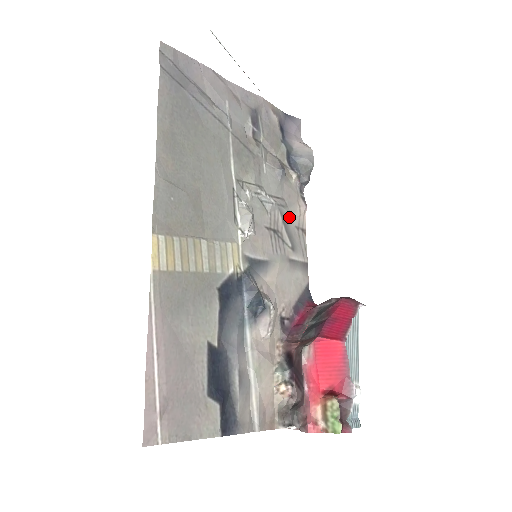
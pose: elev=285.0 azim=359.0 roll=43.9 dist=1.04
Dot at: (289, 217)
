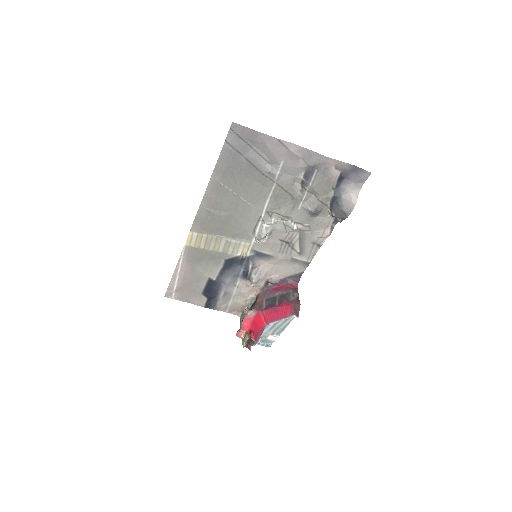
Dot at: (308, 236)
